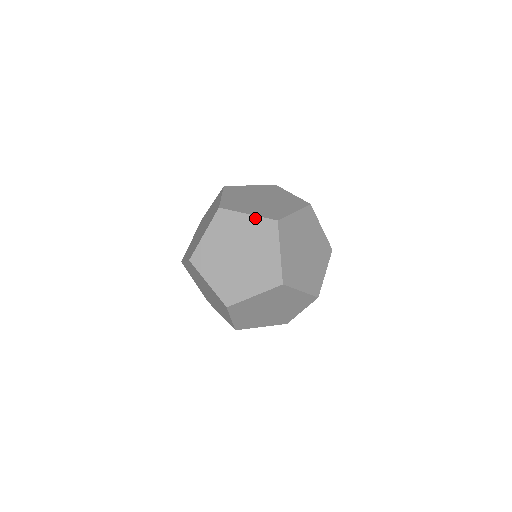
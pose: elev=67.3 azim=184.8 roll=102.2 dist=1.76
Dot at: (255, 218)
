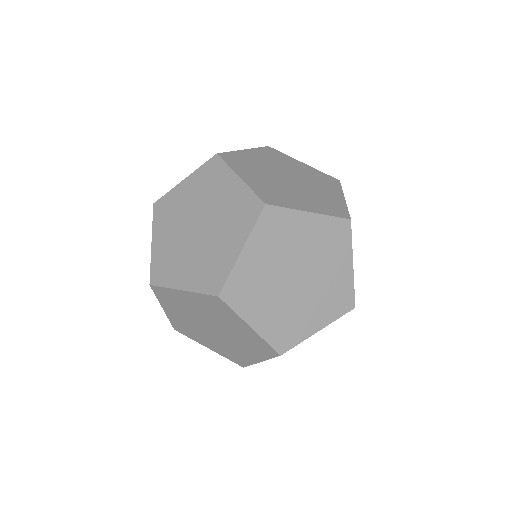
Dot at: (321, 218)
